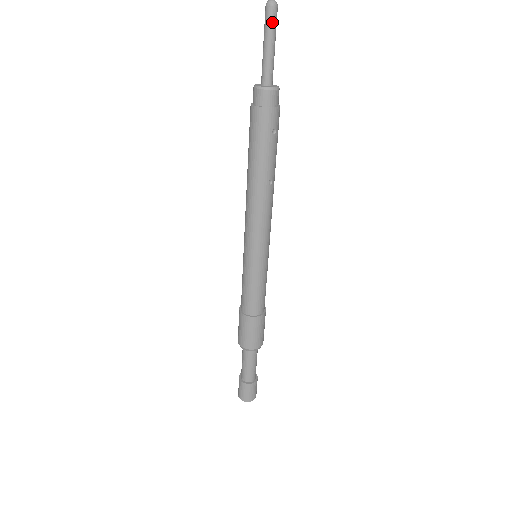
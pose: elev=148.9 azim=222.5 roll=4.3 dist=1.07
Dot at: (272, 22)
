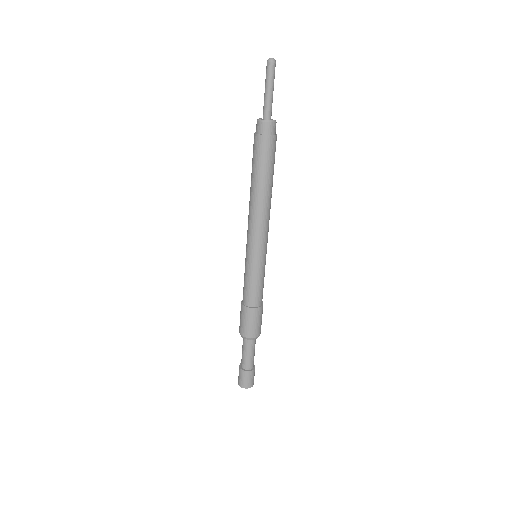
Dot at: (274, 74)
